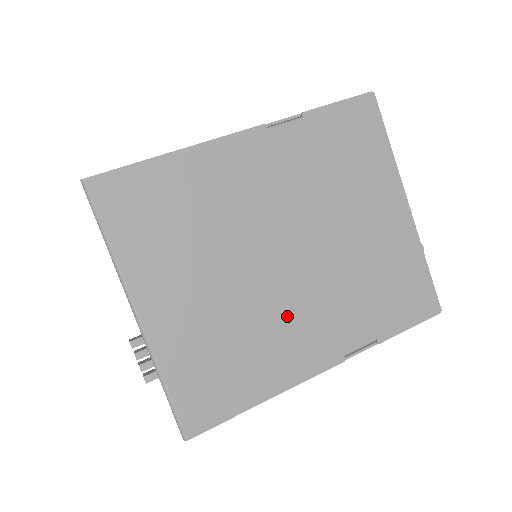
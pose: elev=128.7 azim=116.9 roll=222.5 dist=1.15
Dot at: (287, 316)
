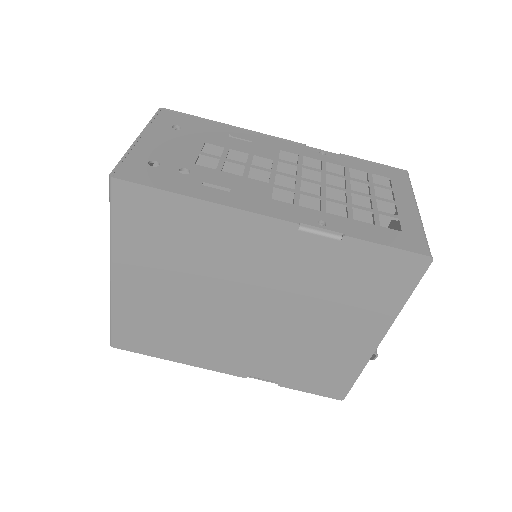
Dot at: (221, 337)
